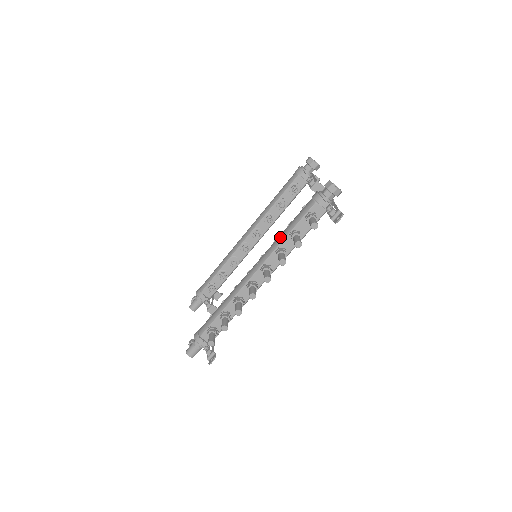
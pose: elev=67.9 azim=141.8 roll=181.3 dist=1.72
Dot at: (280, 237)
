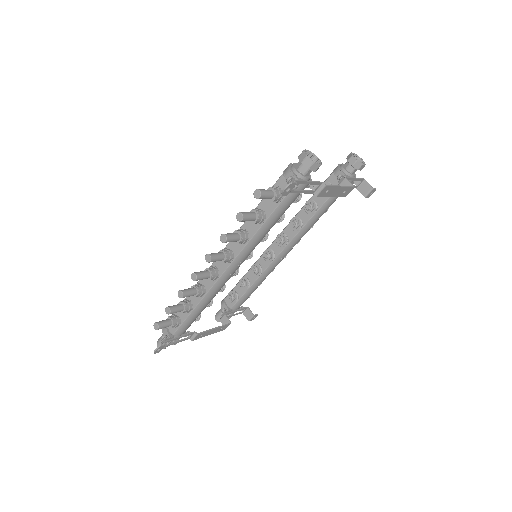
Dot at: occluded
